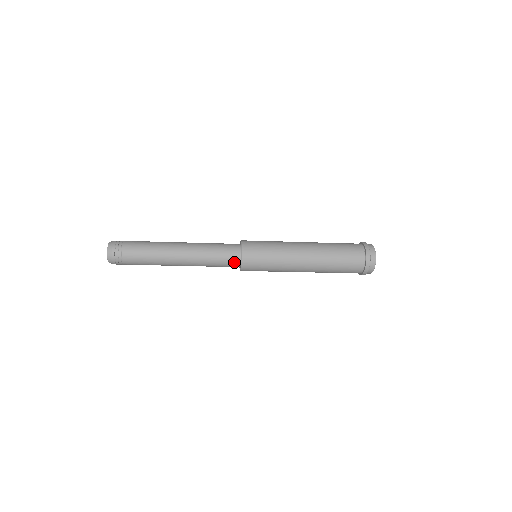
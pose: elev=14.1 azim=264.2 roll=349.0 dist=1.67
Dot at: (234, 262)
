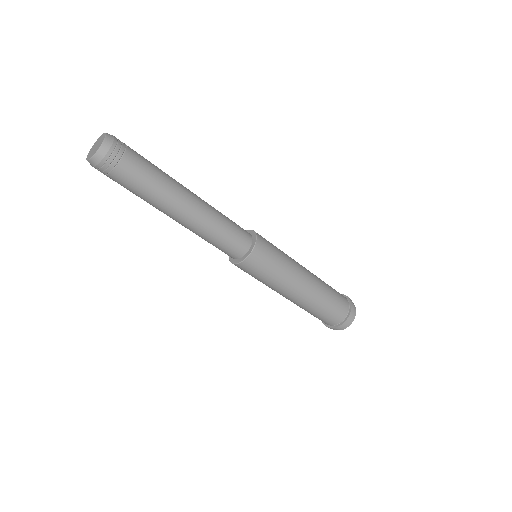
Dot at: (238, 252)
